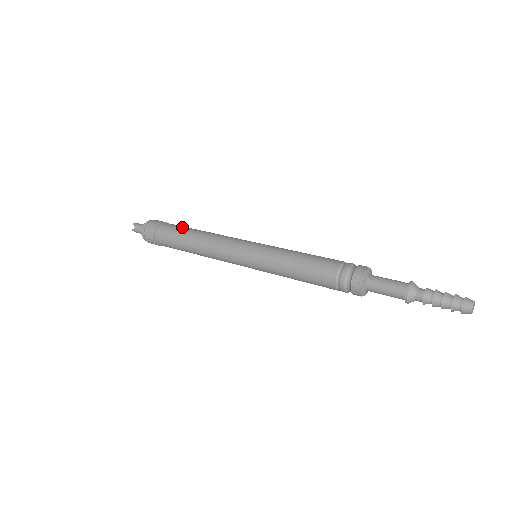
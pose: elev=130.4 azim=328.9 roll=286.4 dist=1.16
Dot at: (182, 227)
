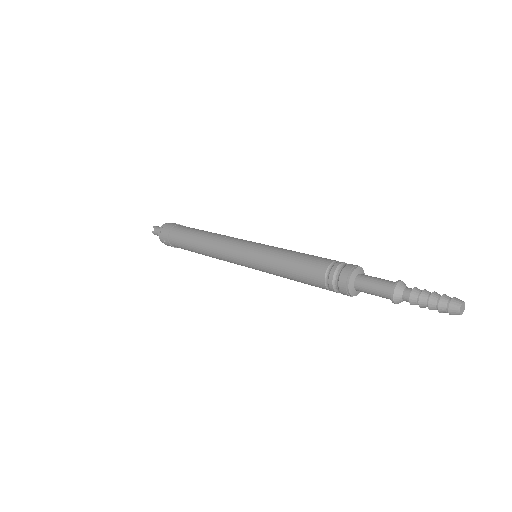
Dot at: (194, 228)
